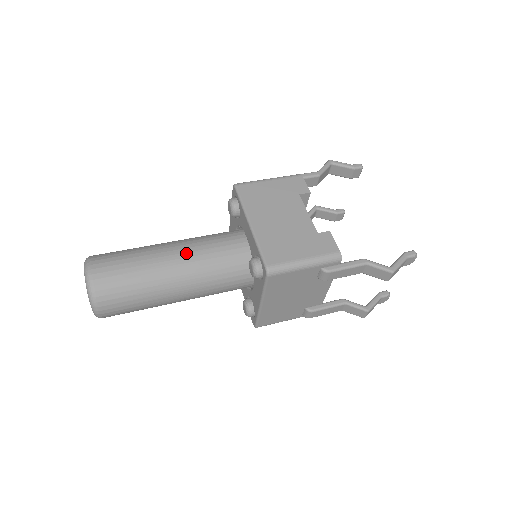
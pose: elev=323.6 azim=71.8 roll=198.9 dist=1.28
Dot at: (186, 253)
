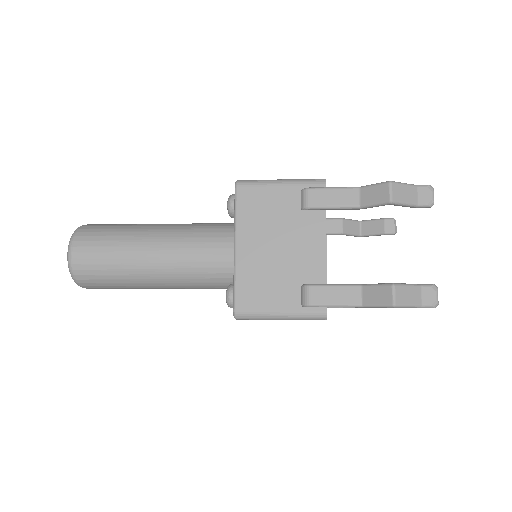
Dot at: occluded
